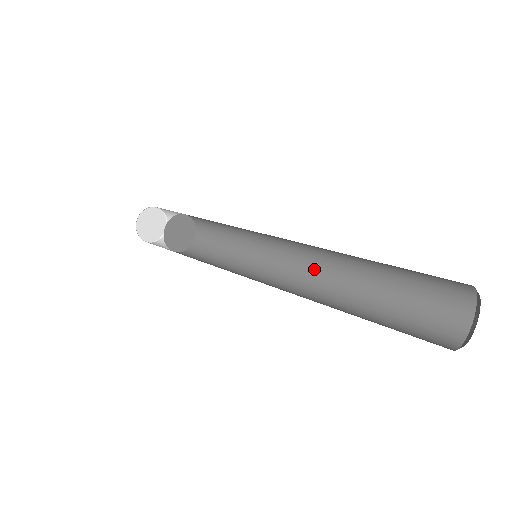
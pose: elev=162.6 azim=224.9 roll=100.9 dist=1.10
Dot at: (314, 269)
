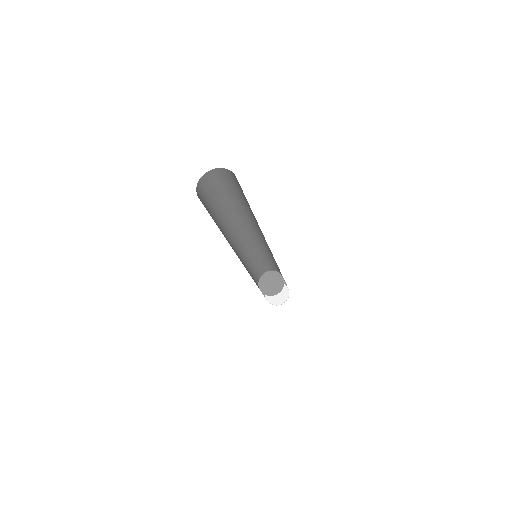
Dot at: occluded
